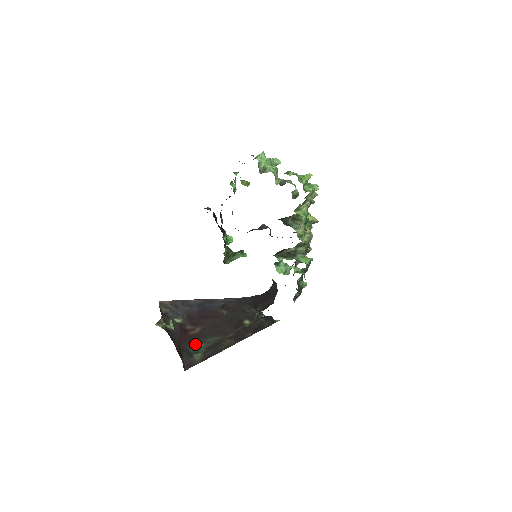
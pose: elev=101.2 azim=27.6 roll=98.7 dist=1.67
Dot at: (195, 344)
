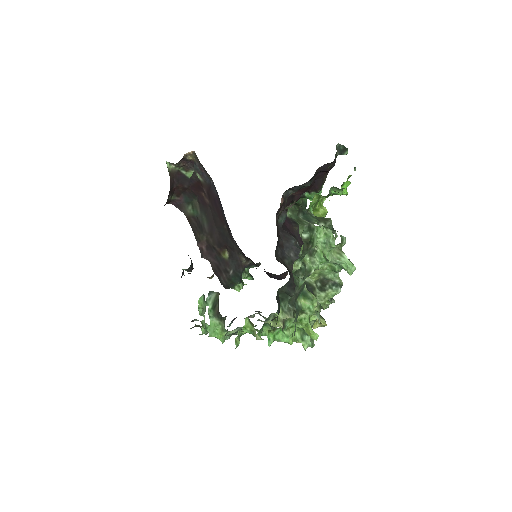
Dot at: (199, 202)
